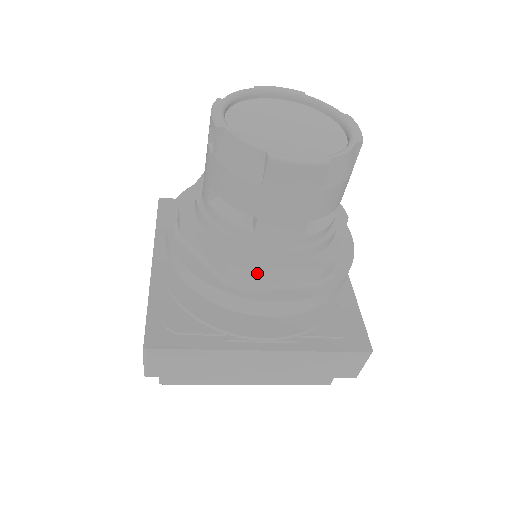
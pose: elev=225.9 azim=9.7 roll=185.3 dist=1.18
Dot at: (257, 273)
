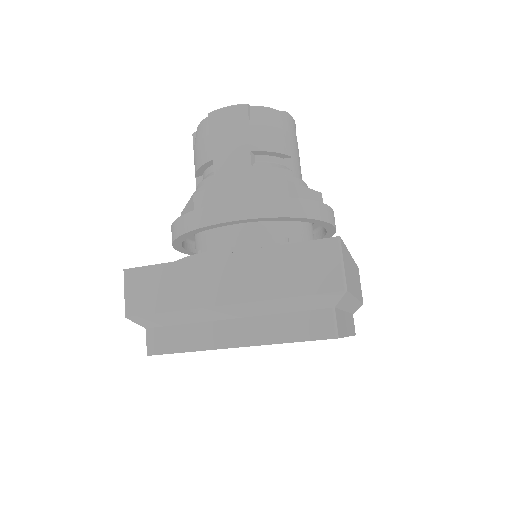
Dot at: (213, 191)
